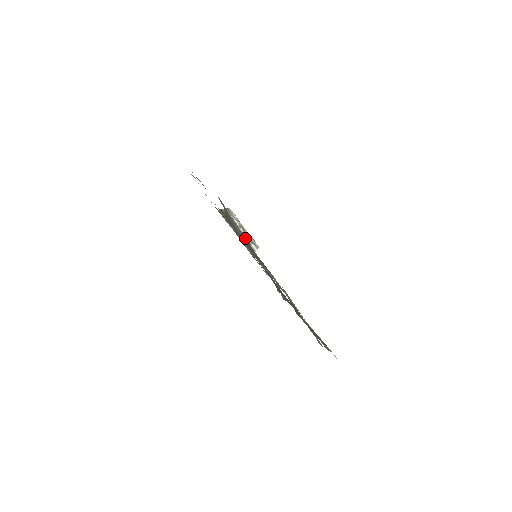
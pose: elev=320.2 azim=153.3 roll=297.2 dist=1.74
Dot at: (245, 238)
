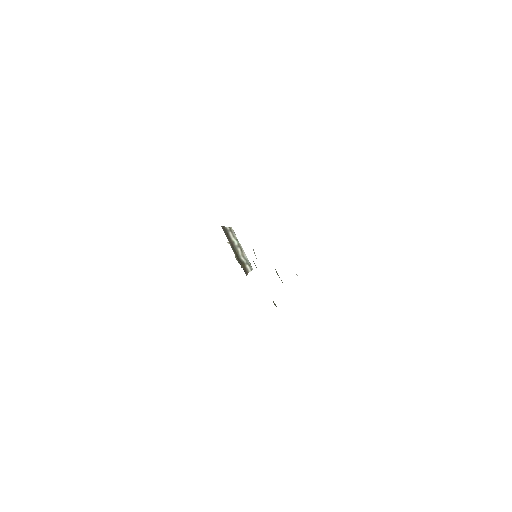
Dot at: occluded
